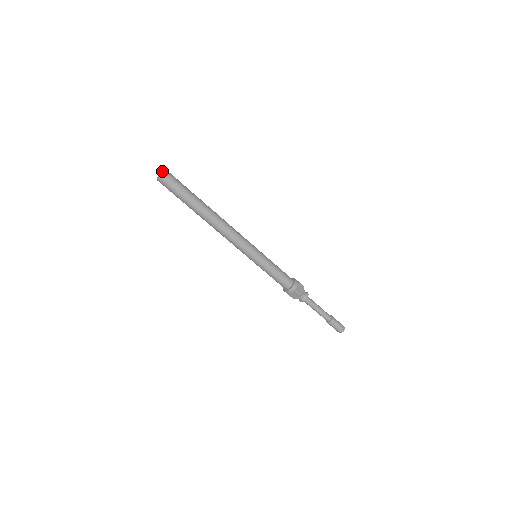
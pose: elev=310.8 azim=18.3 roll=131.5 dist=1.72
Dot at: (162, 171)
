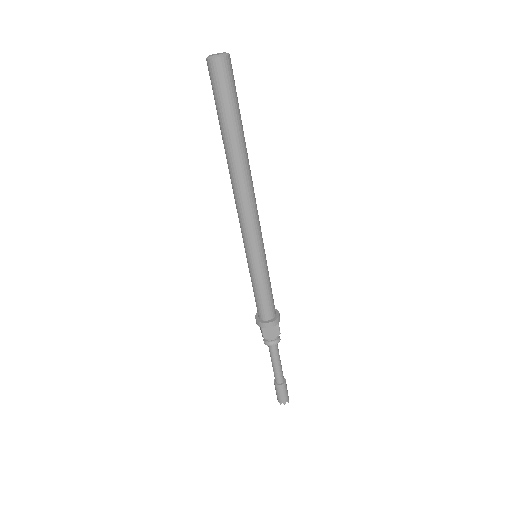
Dot at: (219, 53)
